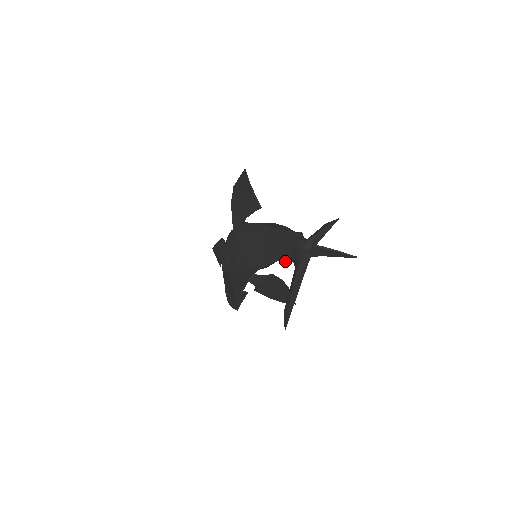
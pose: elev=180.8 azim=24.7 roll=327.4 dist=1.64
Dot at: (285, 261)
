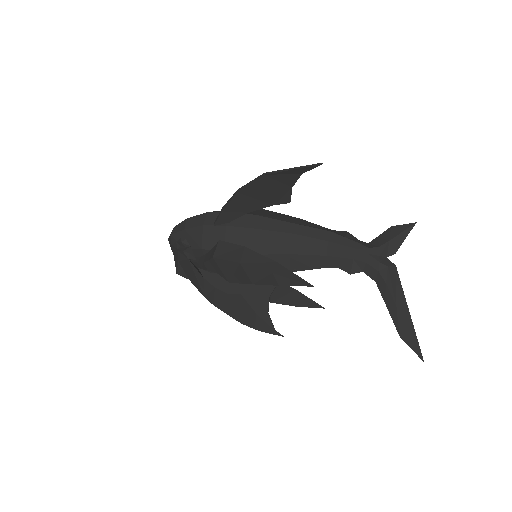
Dot at: (344, 270)
